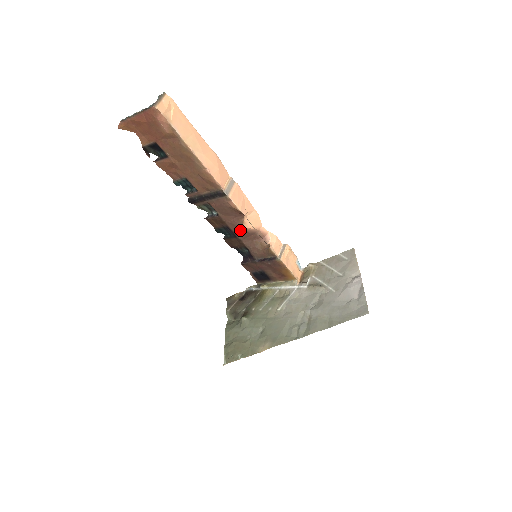
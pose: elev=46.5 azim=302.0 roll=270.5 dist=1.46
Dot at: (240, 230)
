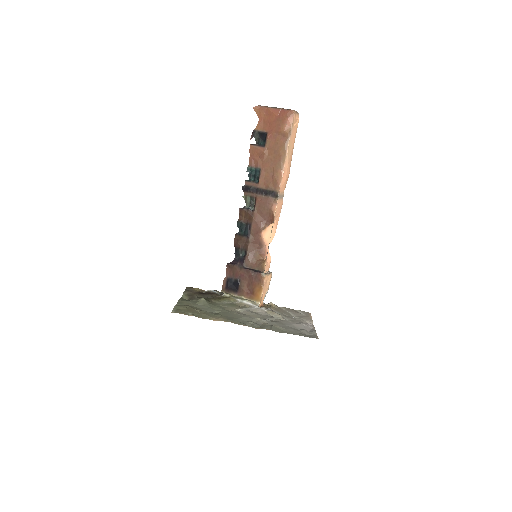
Dot at: (257, 233)
